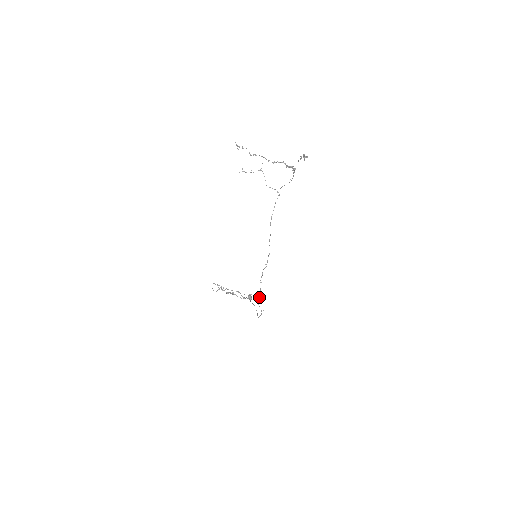
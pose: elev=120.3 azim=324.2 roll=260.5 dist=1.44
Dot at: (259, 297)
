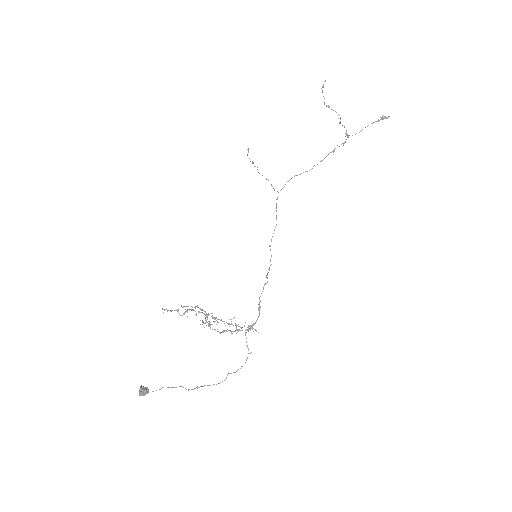
Dot at: (251, 325)
